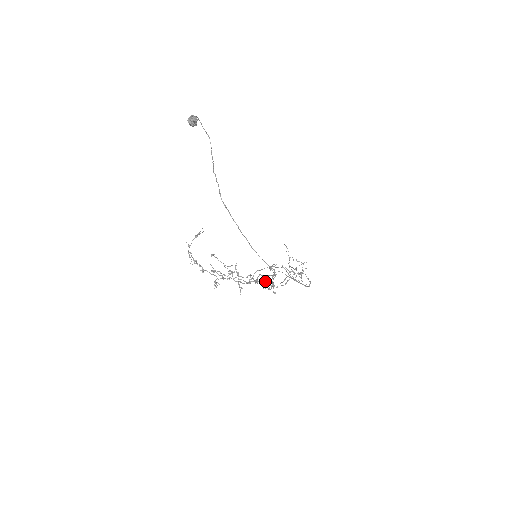
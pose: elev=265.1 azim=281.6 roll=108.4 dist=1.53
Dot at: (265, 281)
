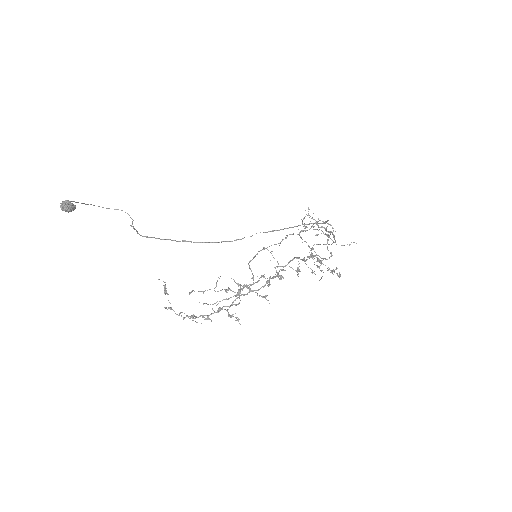
Dot at: (293, 269)
